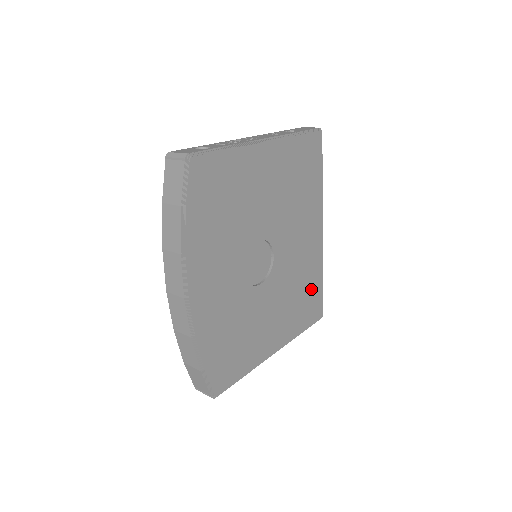
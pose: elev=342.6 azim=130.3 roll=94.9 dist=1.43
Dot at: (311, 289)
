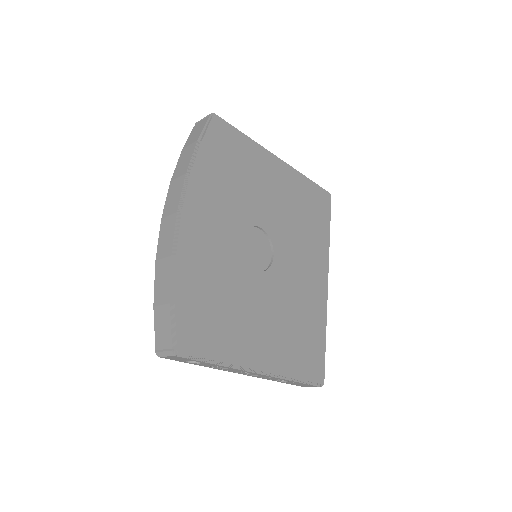
Dot at: (312, 334)
